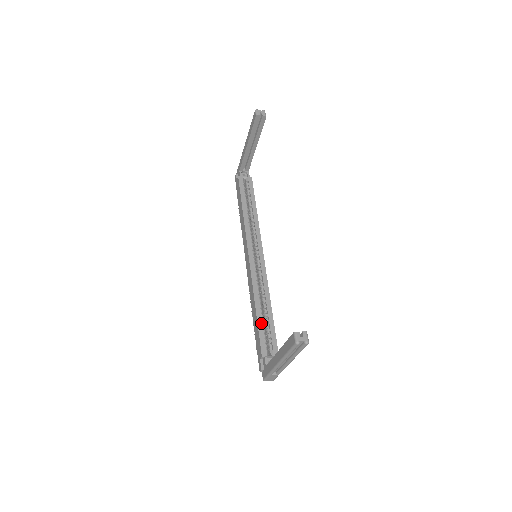
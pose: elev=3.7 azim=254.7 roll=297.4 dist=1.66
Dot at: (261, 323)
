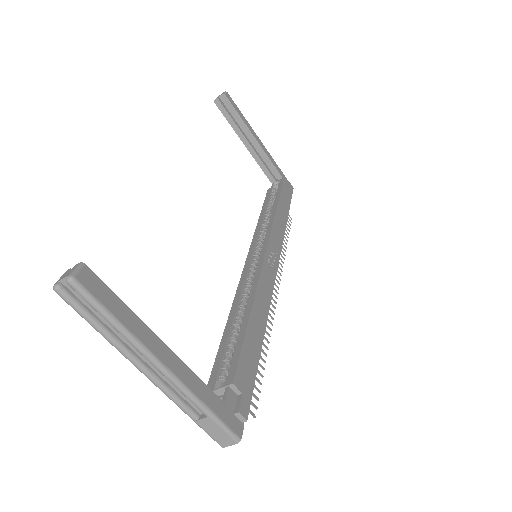
Dot at: (225, 340)
